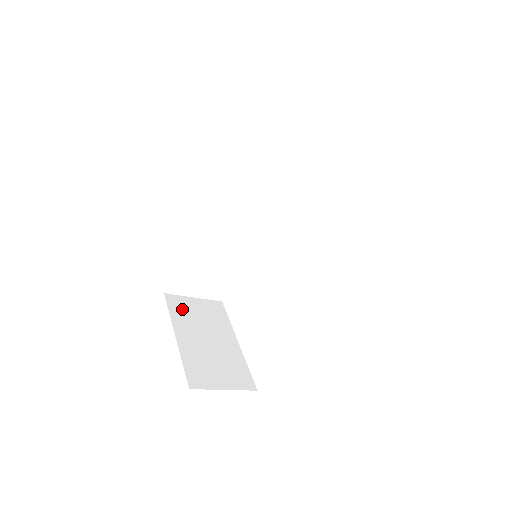
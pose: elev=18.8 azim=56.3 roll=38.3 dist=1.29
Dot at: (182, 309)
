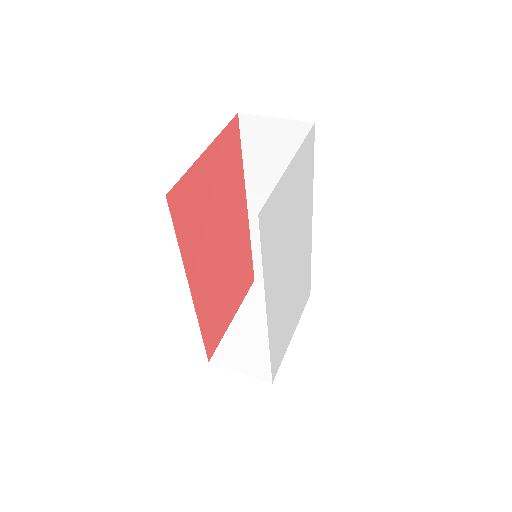
Dot at: (260, 296)
